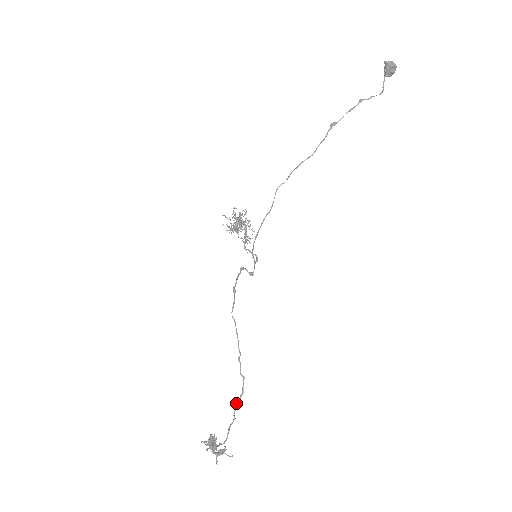
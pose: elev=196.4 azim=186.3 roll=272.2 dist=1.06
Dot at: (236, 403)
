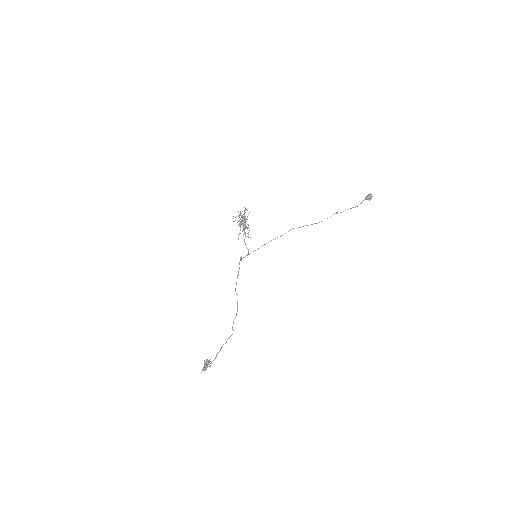
Dot at: occluded
